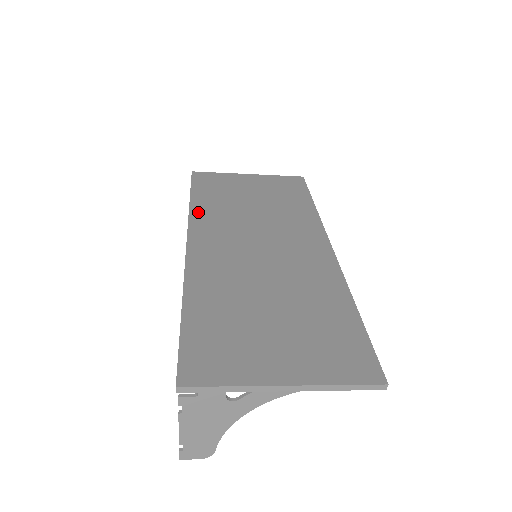
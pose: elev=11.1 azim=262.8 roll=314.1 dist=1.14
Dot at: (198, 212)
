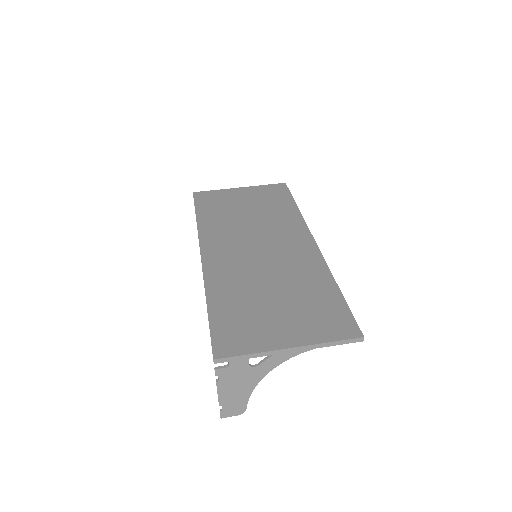
Dot at: (205, 227)
